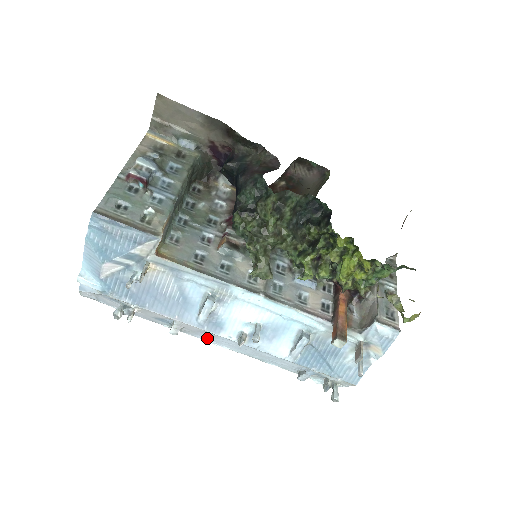
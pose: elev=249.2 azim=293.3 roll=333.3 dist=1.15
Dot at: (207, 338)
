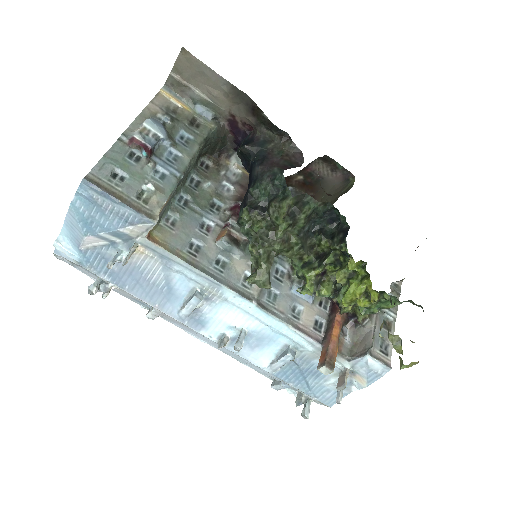
Dot at: (185, 329)
